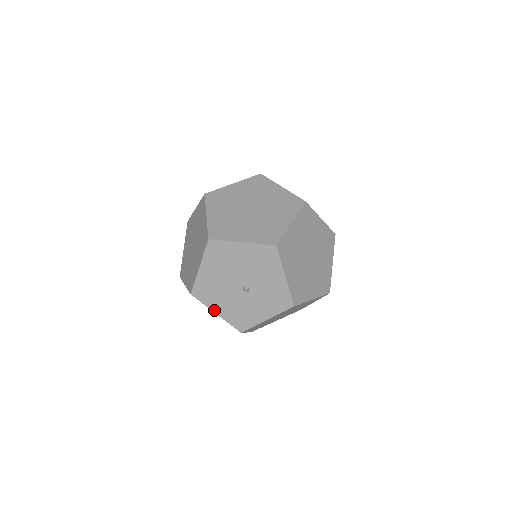
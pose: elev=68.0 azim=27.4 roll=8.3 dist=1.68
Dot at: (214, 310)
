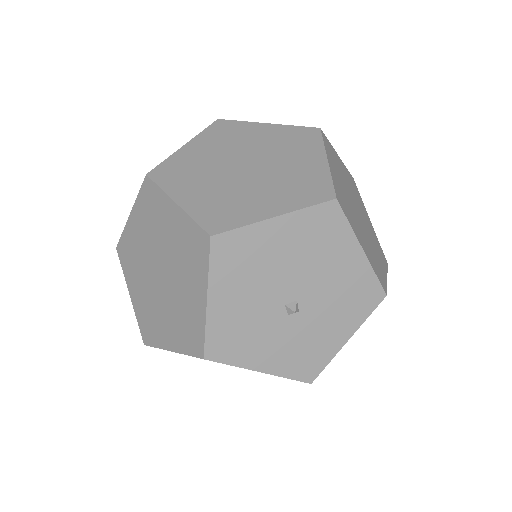
Dot at: (212, 292)
